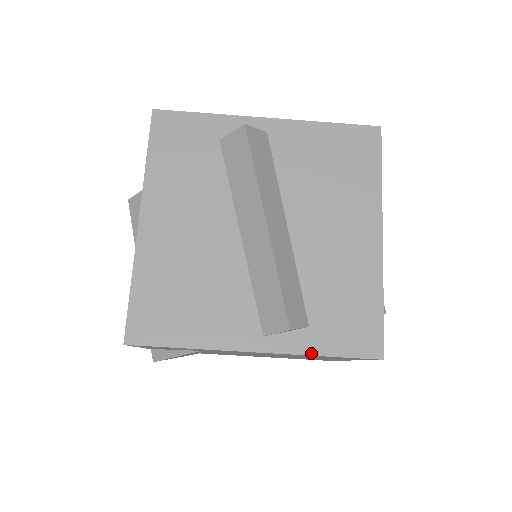
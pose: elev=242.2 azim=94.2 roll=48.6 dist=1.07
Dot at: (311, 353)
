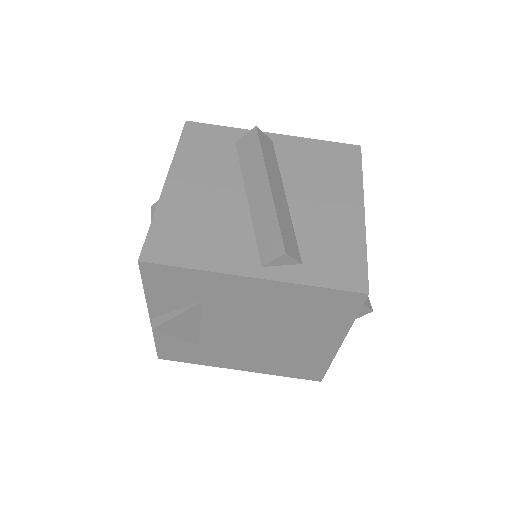
Dot at: (303, 283)
